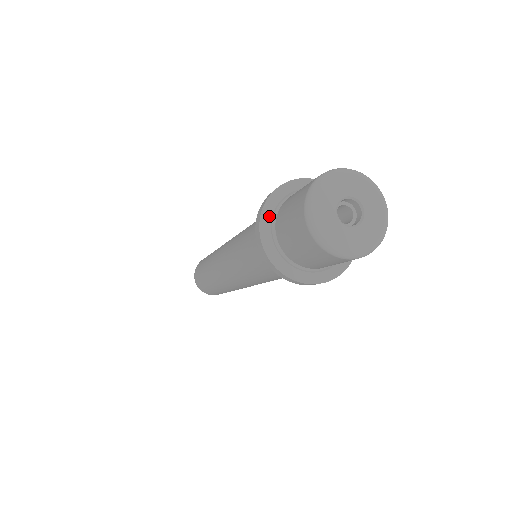
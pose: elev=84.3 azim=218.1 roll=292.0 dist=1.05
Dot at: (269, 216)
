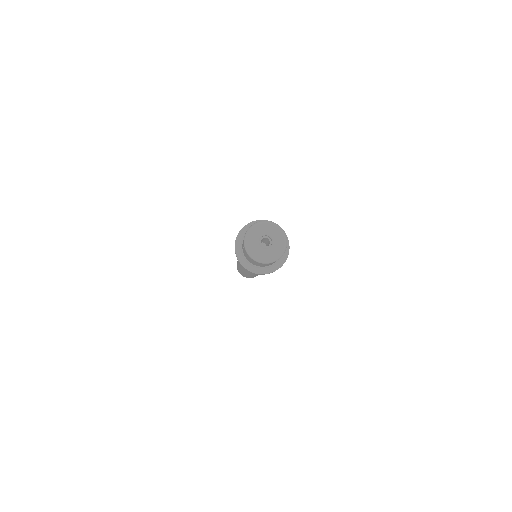
Dot at: (240, 253)
